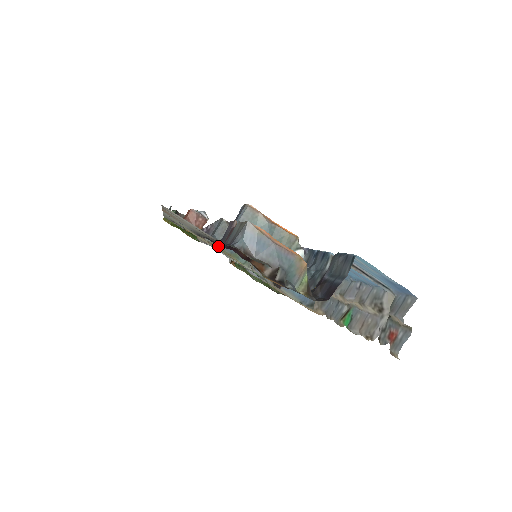
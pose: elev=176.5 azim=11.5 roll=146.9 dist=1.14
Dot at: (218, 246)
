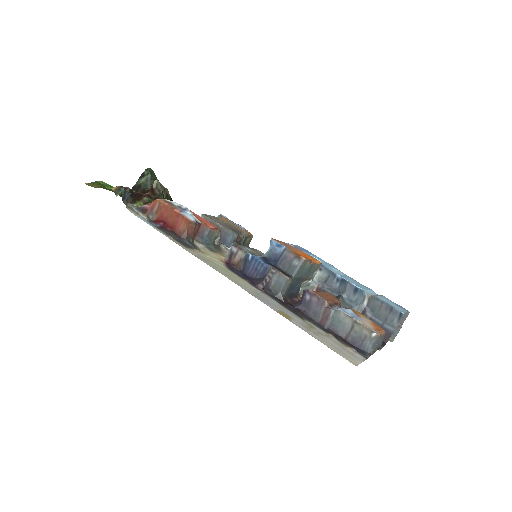
Dot at: occluded
